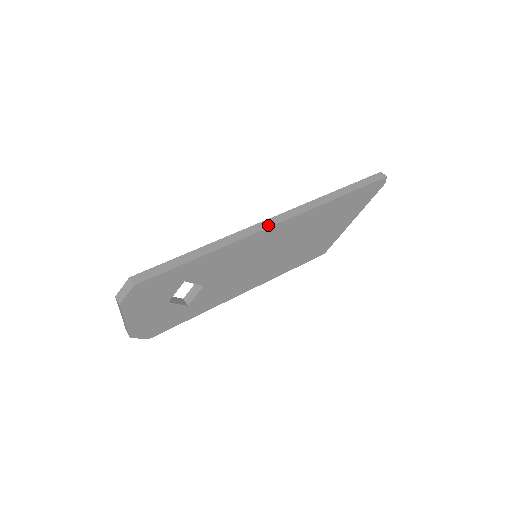
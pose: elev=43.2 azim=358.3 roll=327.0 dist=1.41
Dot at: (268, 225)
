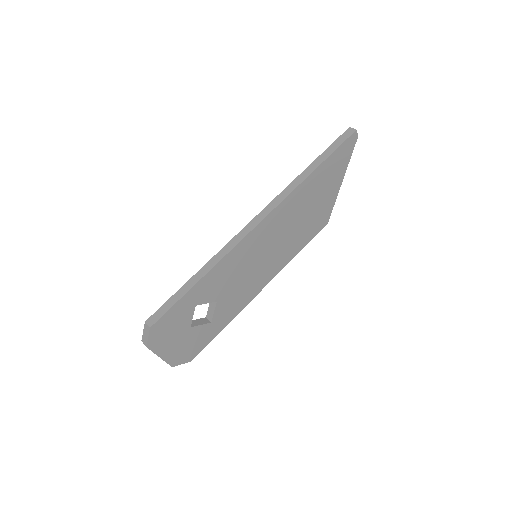
Dot at: (252, 227)
